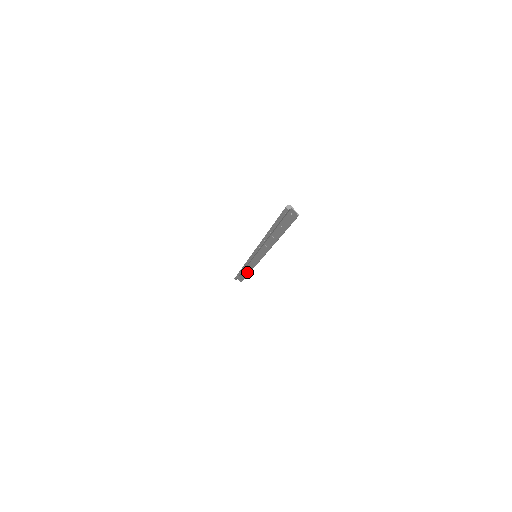
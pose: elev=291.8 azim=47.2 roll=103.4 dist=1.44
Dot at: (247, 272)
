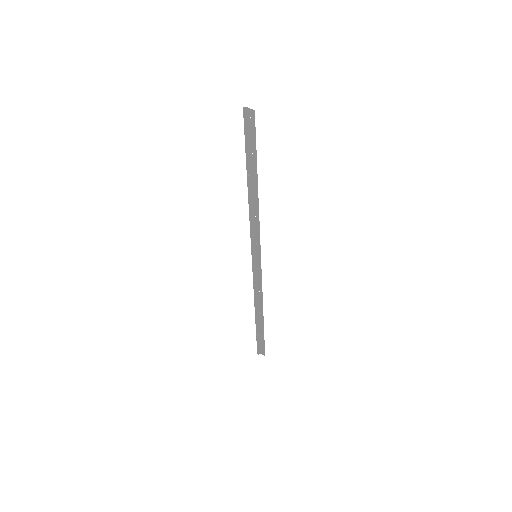
Dot at: (261, 314)
